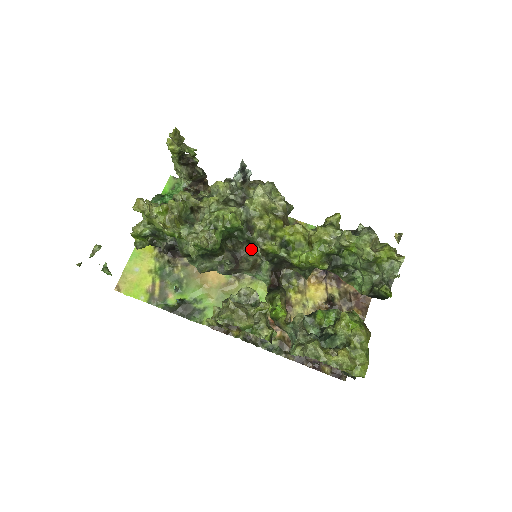
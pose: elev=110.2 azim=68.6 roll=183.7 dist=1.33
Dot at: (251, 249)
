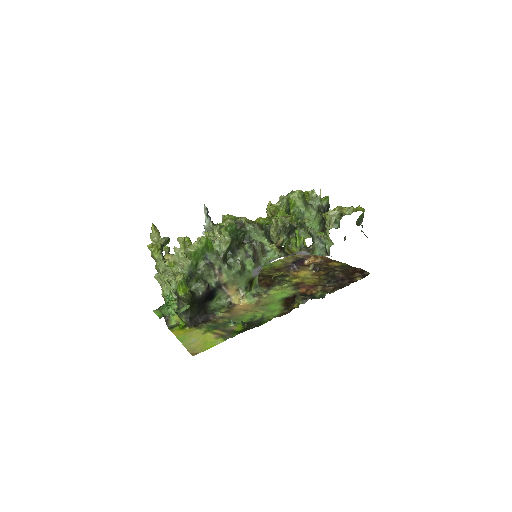
Dot at: (251, 241)
